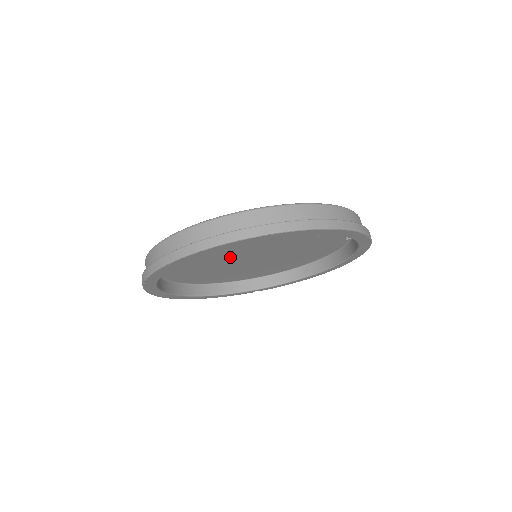
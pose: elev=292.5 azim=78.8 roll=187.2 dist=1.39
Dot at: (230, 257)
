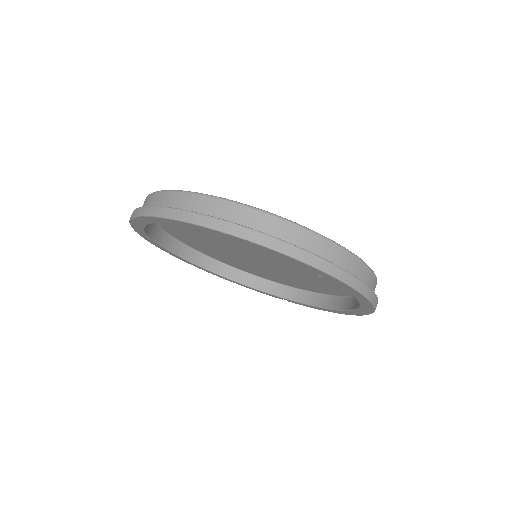
Dot at: (225, 244)
